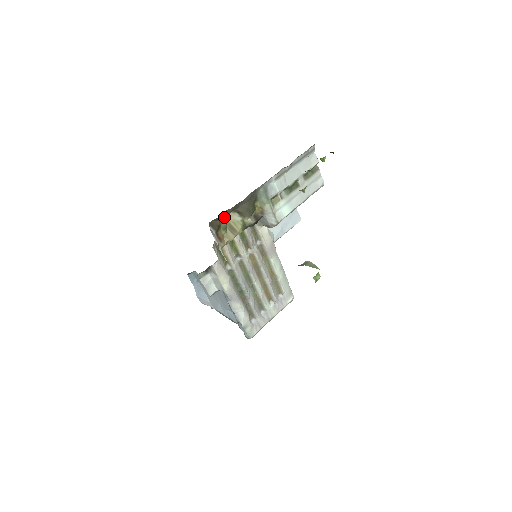
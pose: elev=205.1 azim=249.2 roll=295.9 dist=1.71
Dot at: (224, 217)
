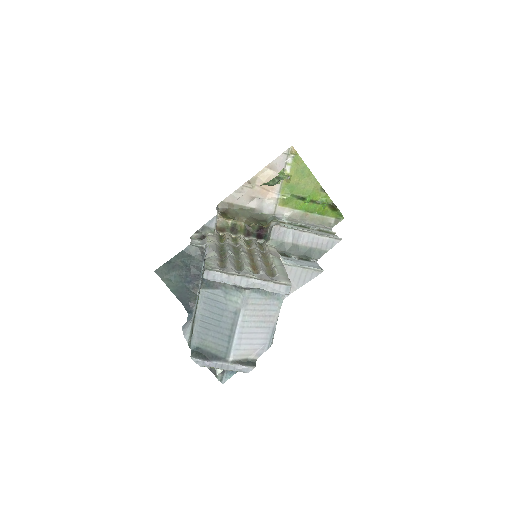
Dot at: (233, 214)
